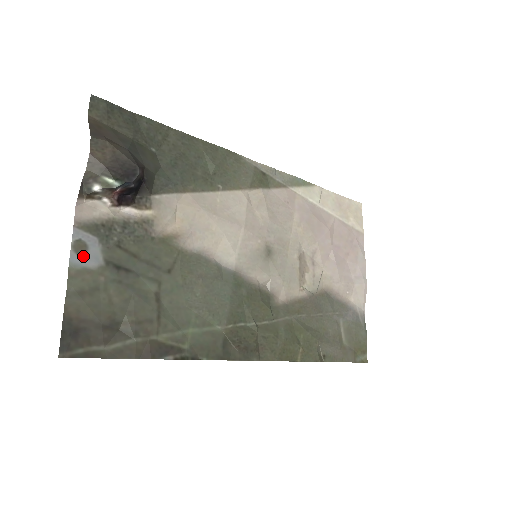
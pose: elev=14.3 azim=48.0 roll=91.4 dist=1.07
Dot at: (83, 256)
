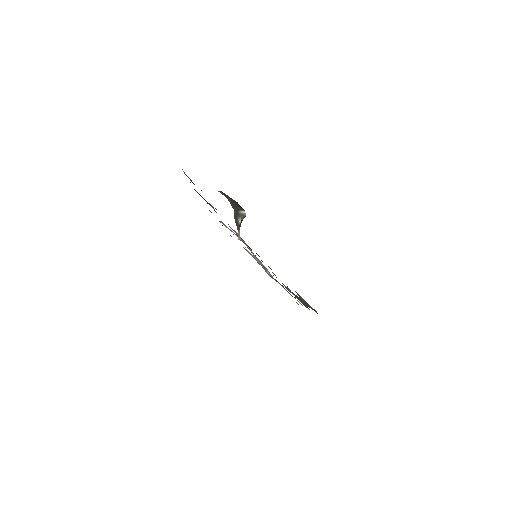
Dot at: occluded
